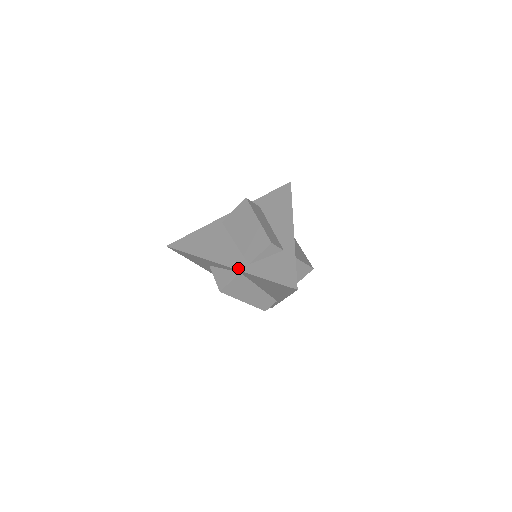
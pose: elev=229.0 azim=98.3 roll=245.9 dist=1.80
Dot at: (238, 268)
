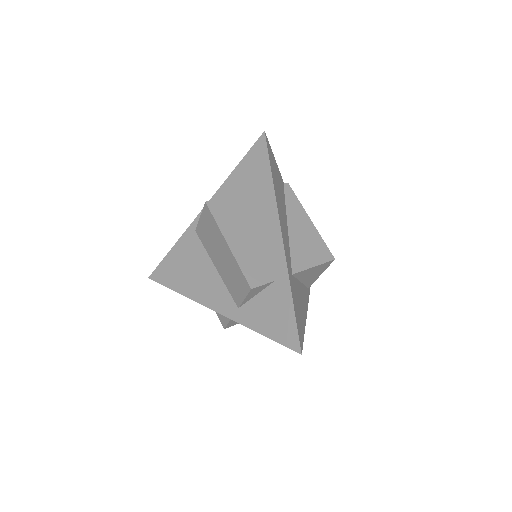
Dot at: (227, 315)
